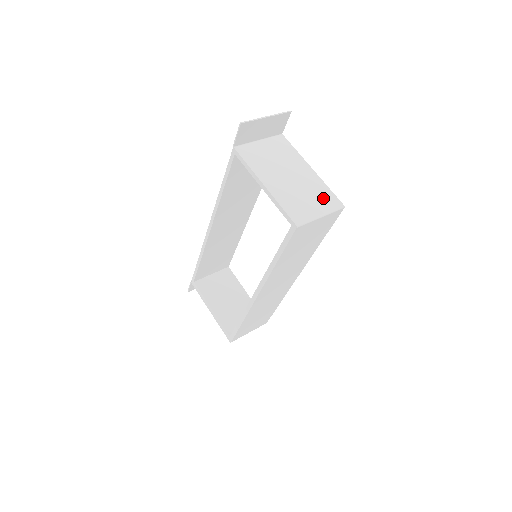
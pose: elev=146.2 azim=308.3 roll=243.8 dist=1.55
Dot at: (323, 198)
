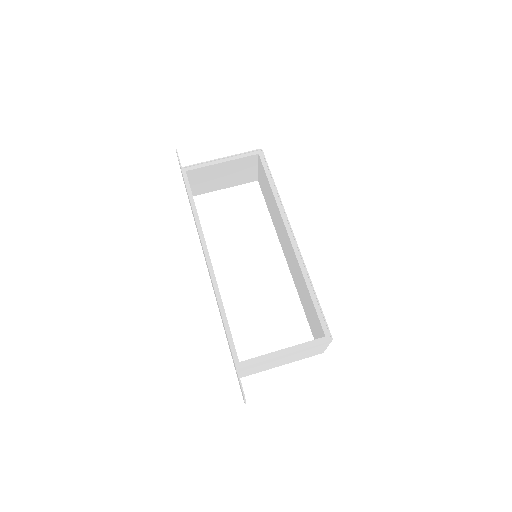
Dot at: occluded
